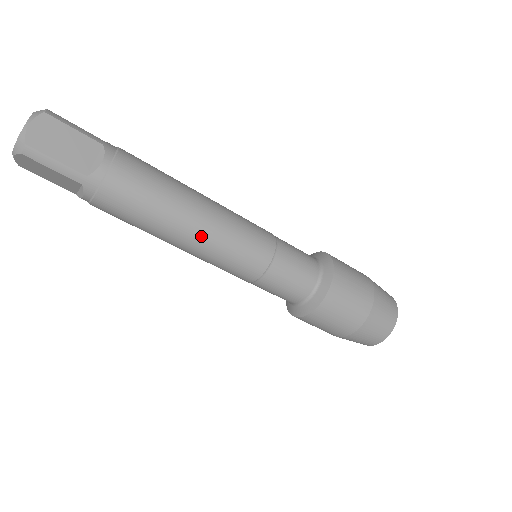
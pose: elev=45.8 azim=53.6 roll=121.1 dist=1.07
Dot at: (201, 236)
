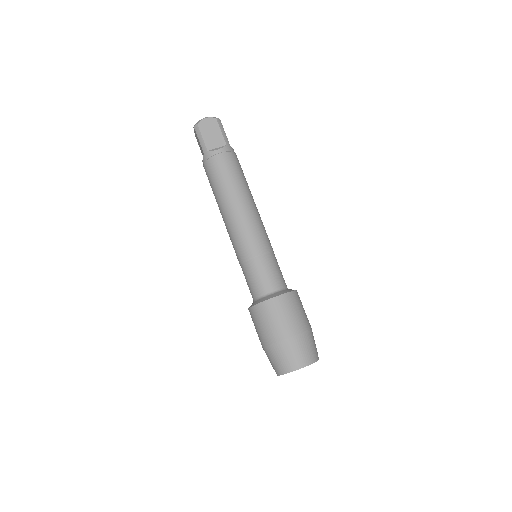
Dot at: (231, 214)
